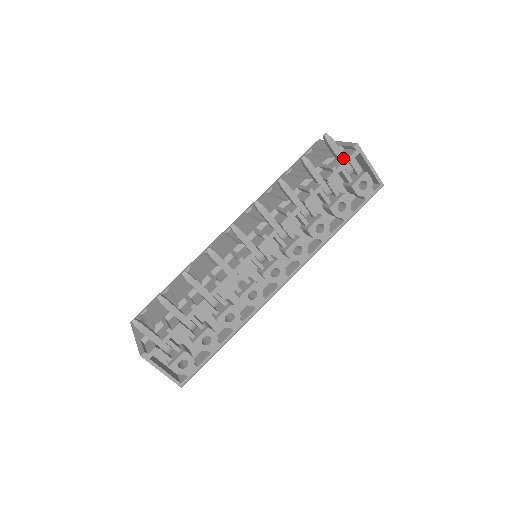
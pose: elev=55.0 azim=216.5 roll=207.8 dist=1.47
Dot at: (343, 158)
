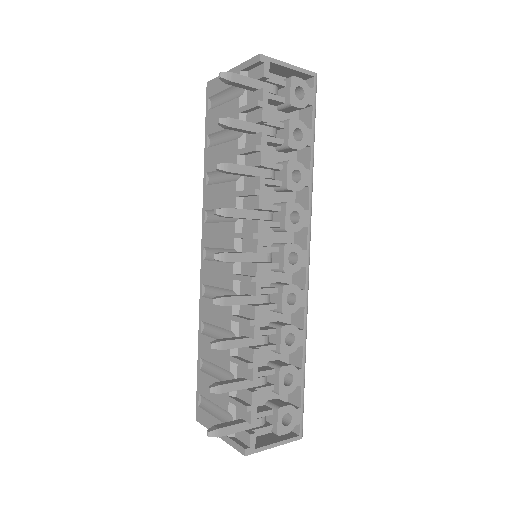
Dot at: (257, 83)
